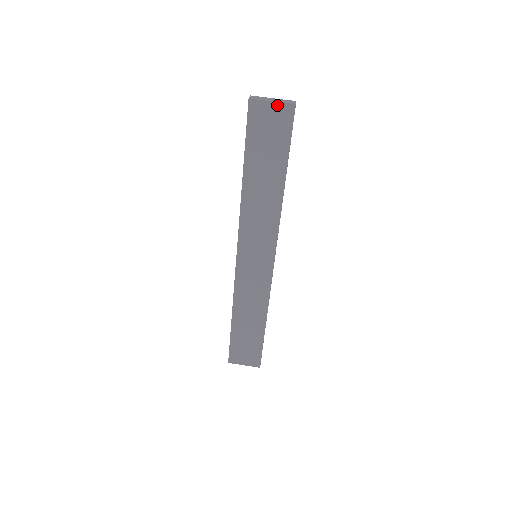
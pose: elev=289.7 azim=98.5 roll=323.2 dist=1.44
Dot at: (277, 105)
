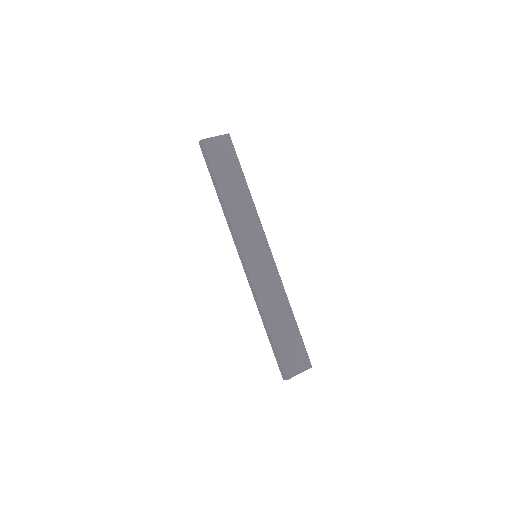
Dot at: (219, 138)
